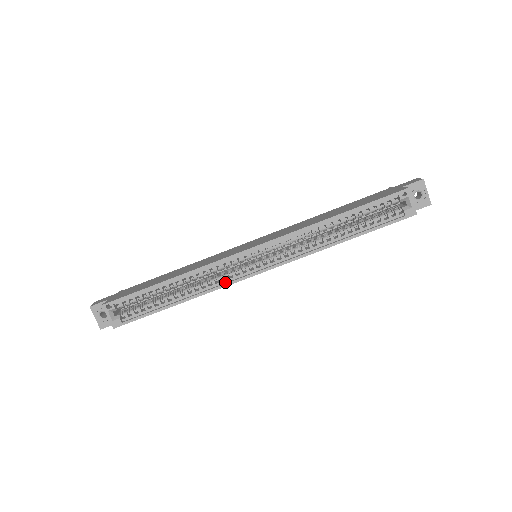
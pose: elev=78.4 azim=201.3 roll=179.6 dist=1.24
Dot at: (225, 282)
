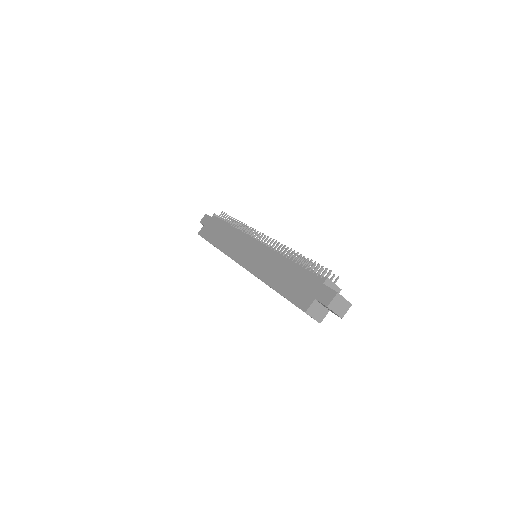
Dot at: occluded
